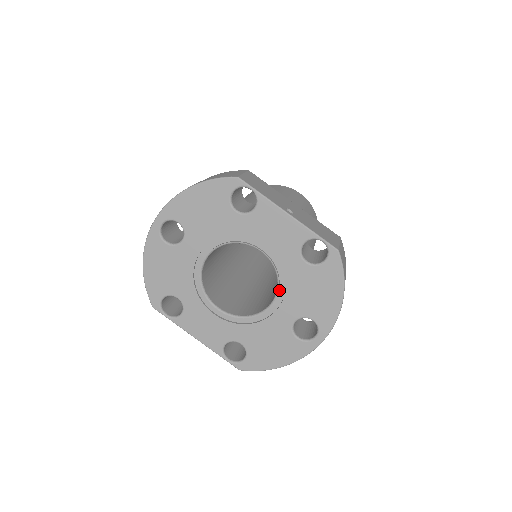
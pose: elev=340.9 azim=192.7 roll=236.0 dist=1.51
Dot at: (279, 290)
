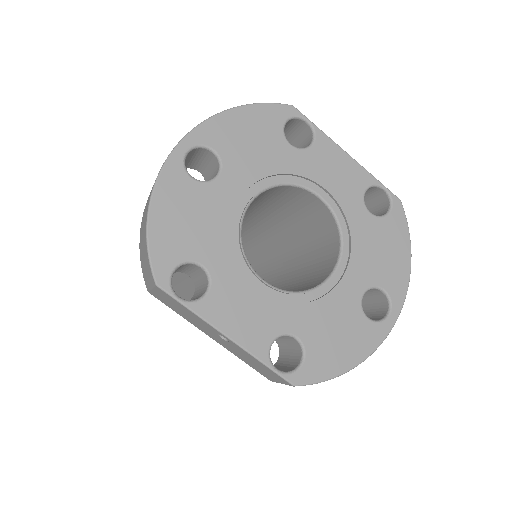
Dot at: (342, 251)
